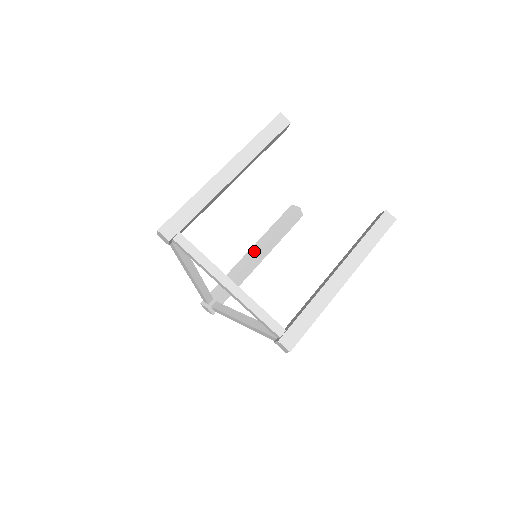
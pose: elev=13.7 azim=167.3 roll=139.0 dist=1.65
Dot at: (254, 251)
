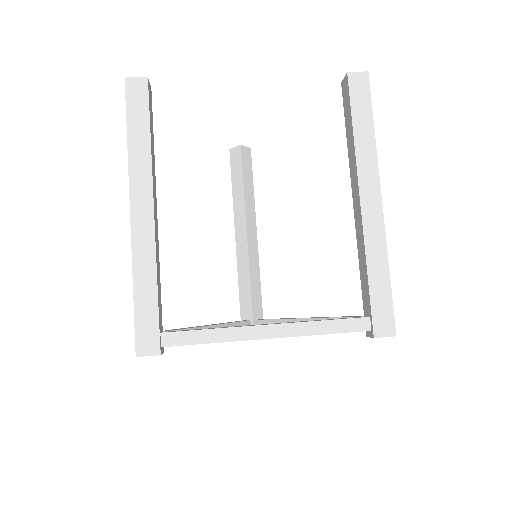
Dot at: (241, 235)
